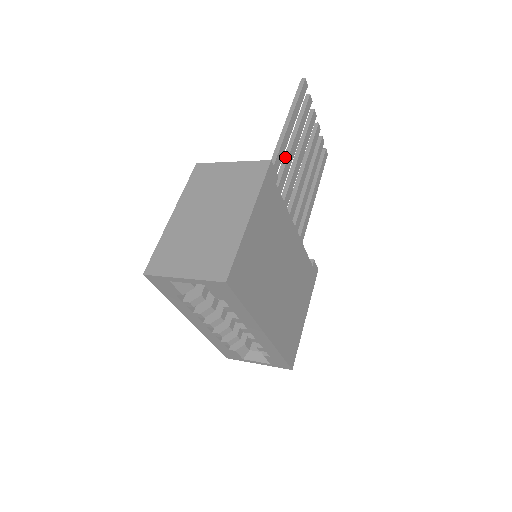
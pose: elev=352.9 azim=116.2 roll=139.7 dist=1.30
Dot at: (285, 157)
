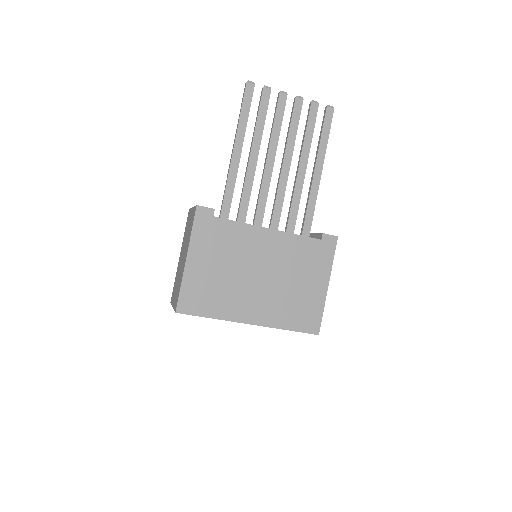
Dot at: (246, 169)
